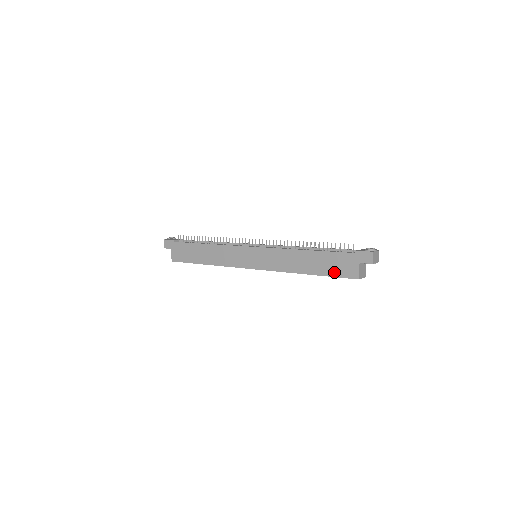
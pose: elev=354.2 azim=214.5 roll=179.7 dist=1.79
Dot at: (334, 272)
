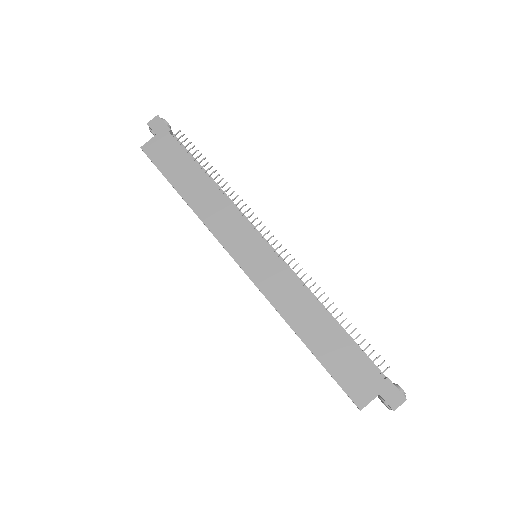
Dot at: (339, 373)
